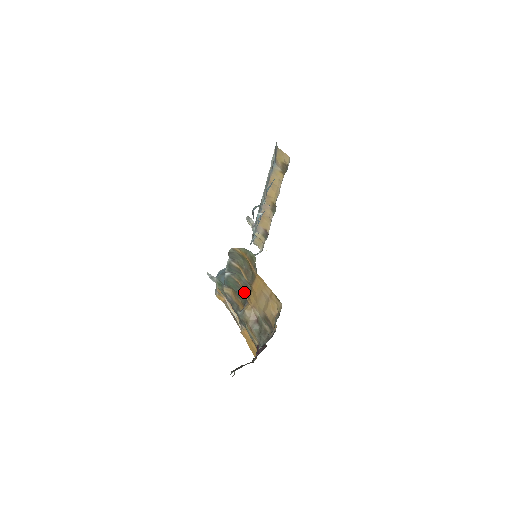
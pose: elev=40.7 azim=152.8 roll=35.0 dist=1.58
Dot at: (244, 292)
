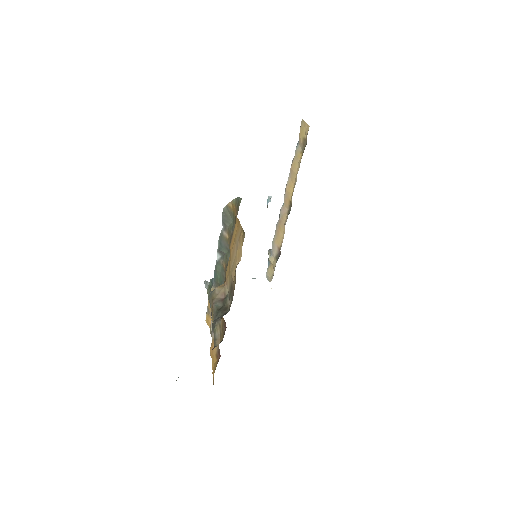
Dot at: (225, 274)
